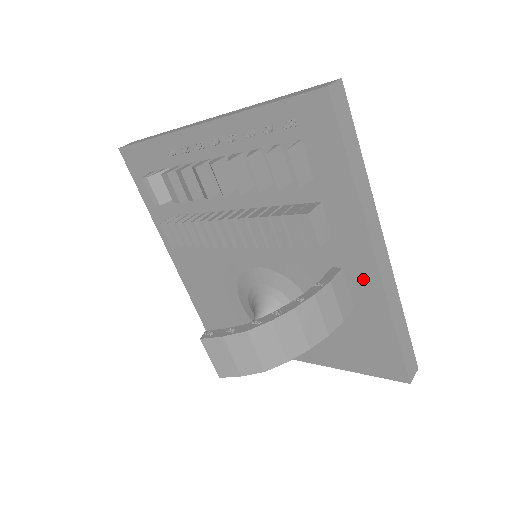
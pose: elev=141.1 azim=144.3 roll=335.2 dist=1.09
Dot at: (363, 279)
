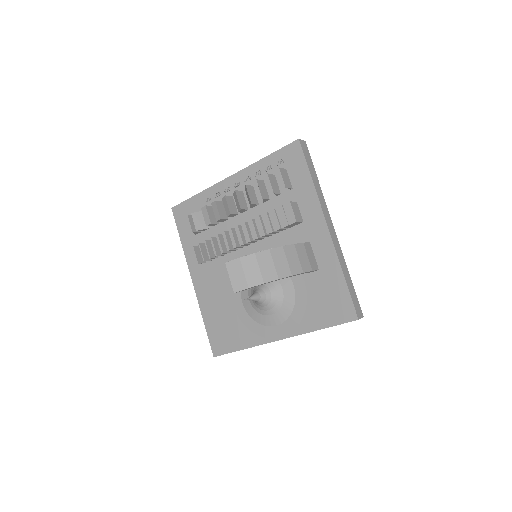
Dot at: (322, 245)
